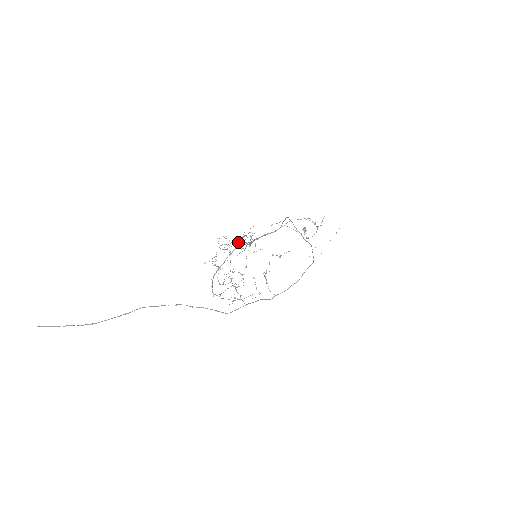
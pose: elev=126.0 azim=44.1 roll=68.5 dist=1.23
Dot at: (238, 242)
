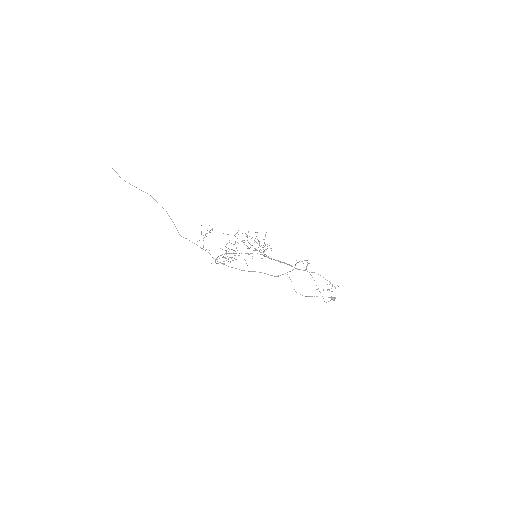
Dot at: occluded
